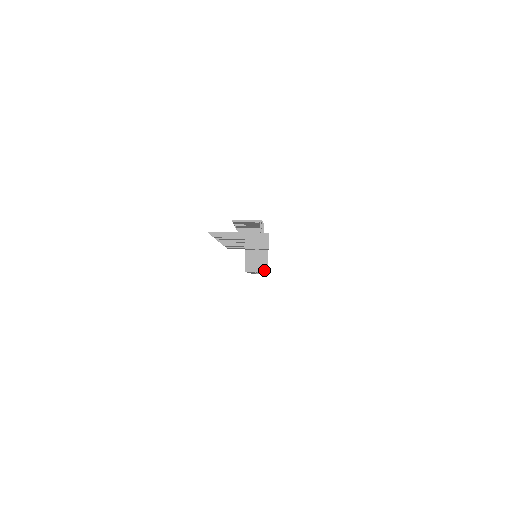
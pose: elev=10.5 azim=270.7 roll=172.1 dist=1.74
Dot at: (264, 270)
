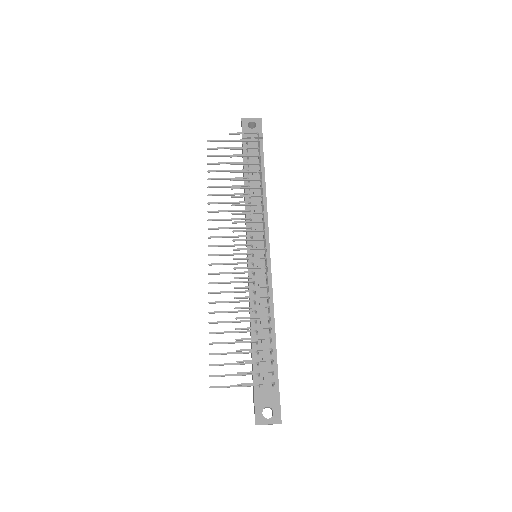
Dot at: occluded
